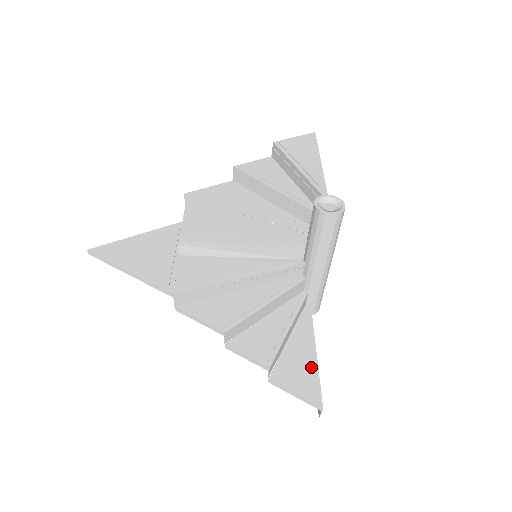
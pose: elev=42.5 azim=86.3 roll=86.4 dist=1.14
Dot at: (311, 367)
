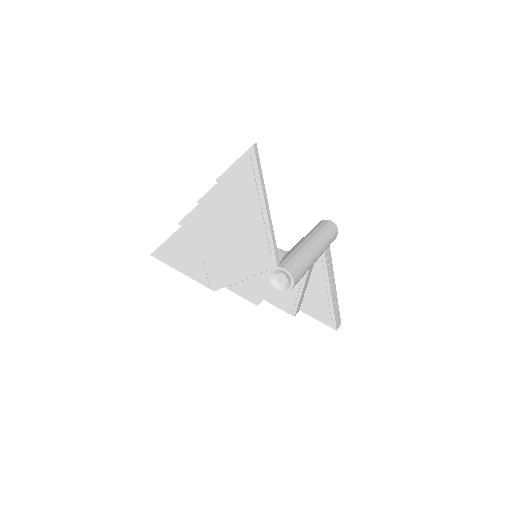
Dot at: (327, 304)
